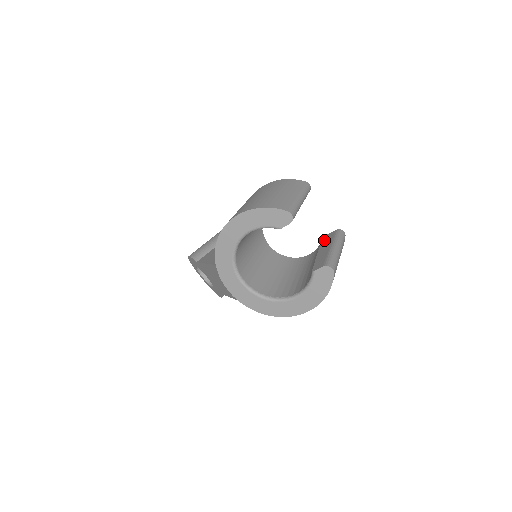
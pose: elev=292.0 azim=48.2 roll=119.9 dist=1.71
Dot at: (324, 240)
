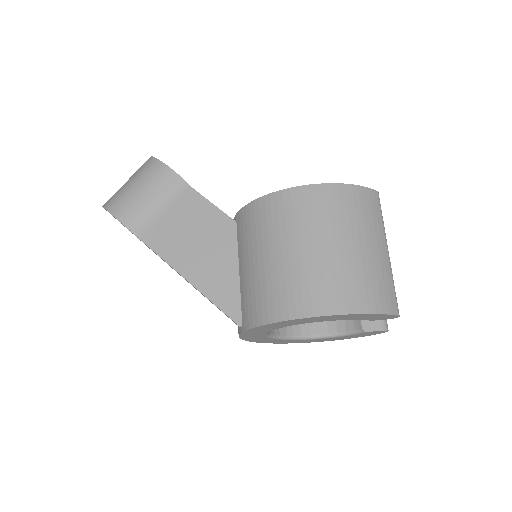
Dot at: occluded
